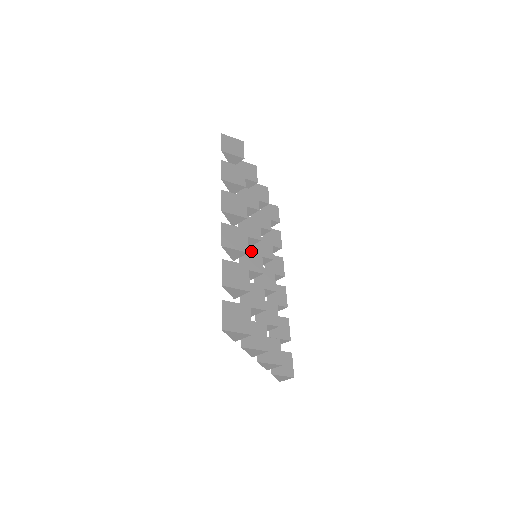
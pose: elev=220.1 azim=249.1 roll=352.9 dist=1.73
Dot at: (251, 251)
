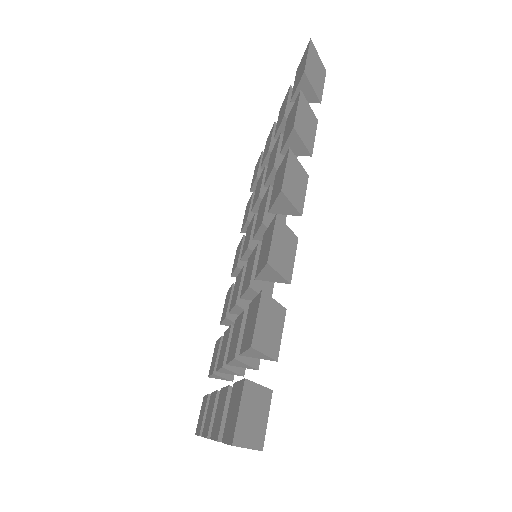
Dot at: occluded
